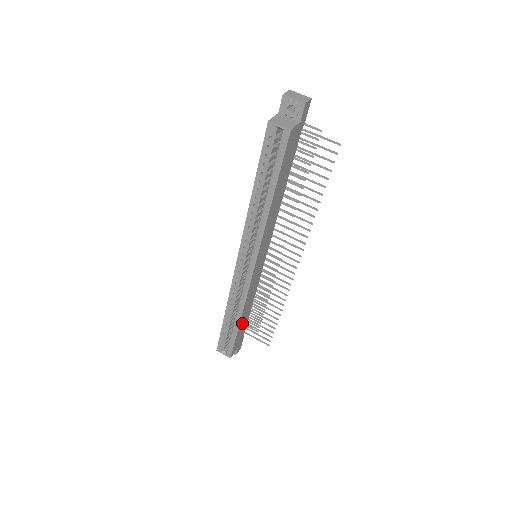
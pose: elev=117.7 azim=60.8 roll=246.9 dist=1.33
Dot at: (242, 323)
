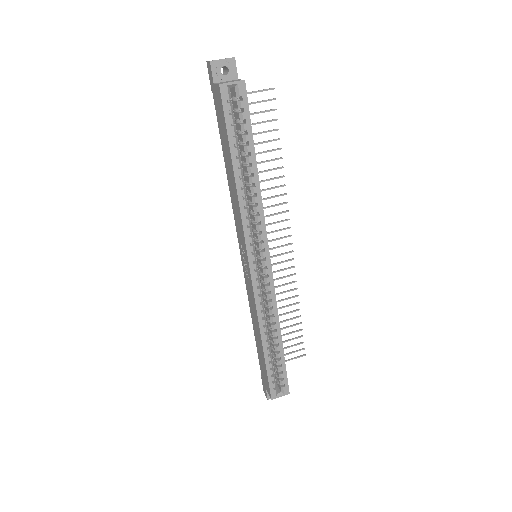
Dot at: occluded
